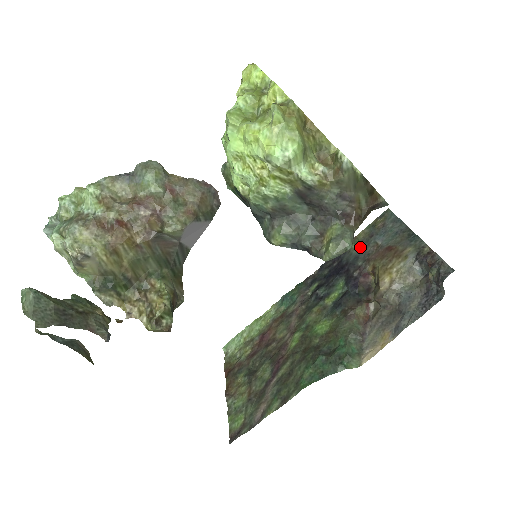
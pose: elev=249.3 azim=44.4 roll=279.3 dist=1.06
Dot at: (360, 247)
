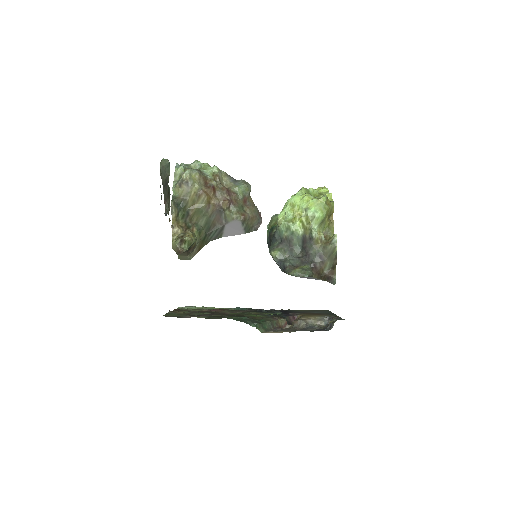
Dot at: (301, 311)
